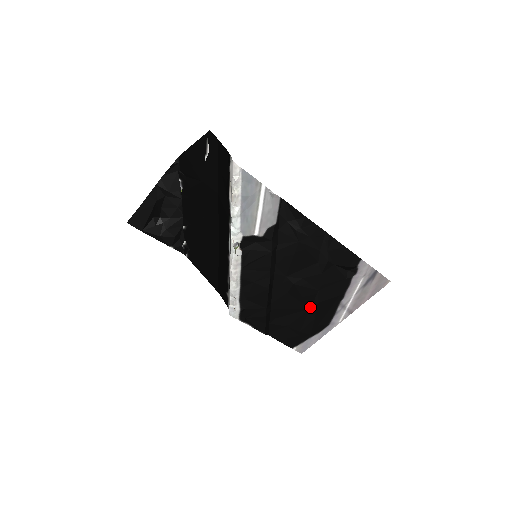
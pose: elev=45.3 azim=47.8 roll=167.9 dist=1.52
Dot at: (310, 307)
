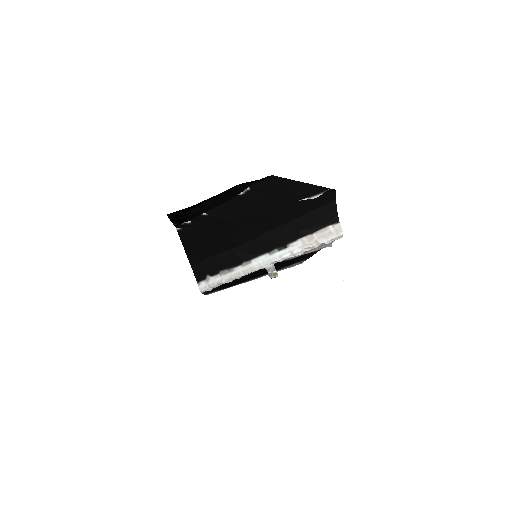
Dot at: (249, 278)
